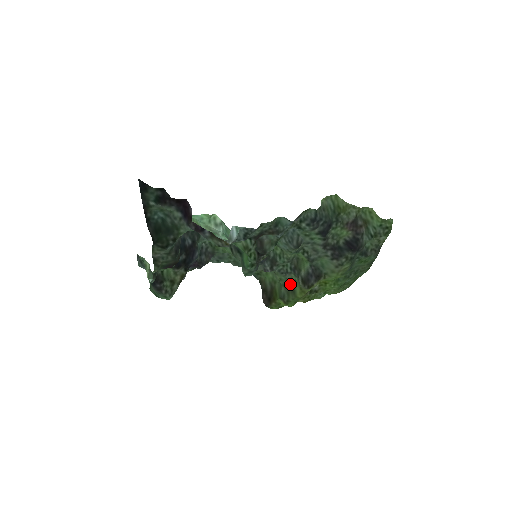
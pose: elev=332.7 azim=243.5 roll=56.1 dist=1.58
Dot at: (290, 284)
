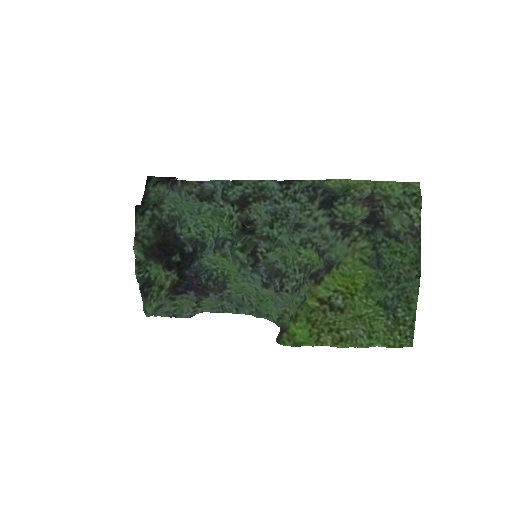
Dot at: (304, 301)
